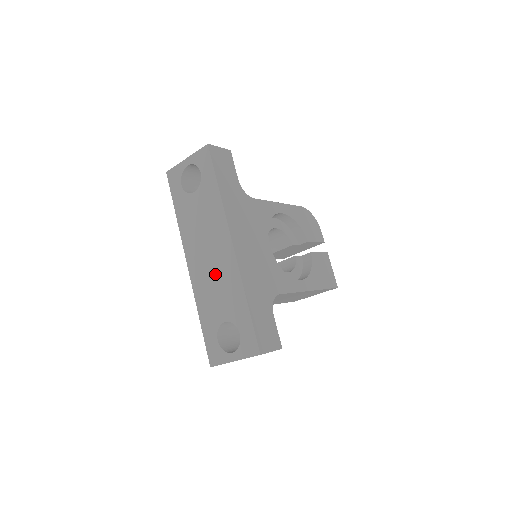
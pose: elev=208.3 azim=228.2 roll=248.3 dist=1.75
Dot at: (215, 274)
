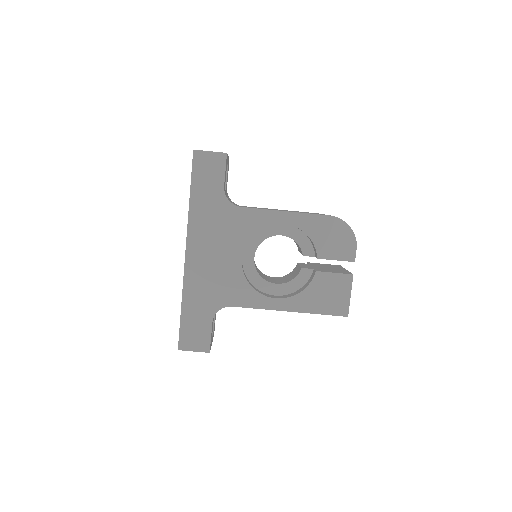
Dot at: occluded
